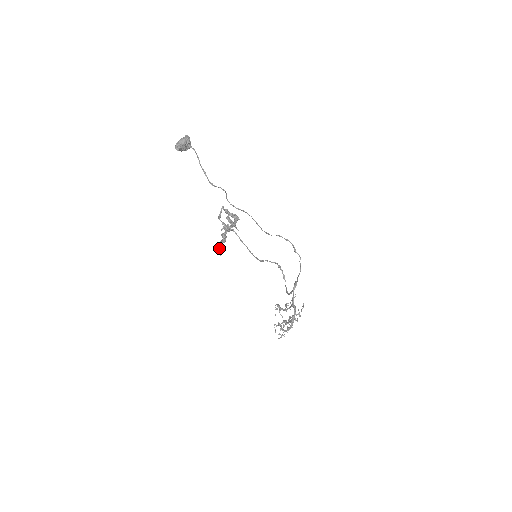
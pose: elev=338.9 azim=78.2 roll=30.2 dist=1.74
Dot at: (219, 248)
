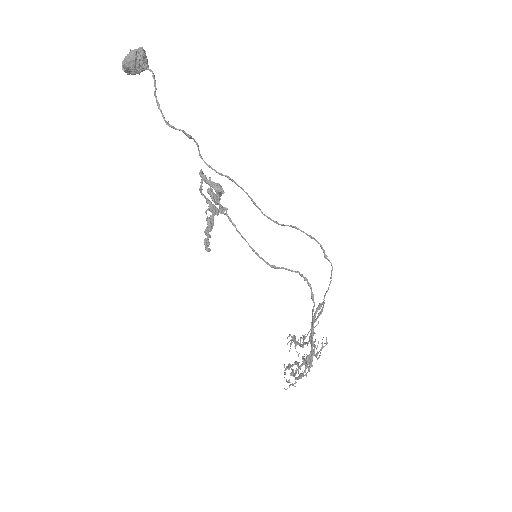
Dot at: (205, 240)
